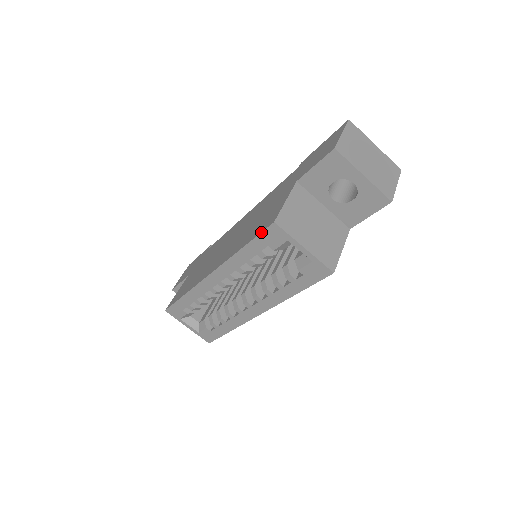
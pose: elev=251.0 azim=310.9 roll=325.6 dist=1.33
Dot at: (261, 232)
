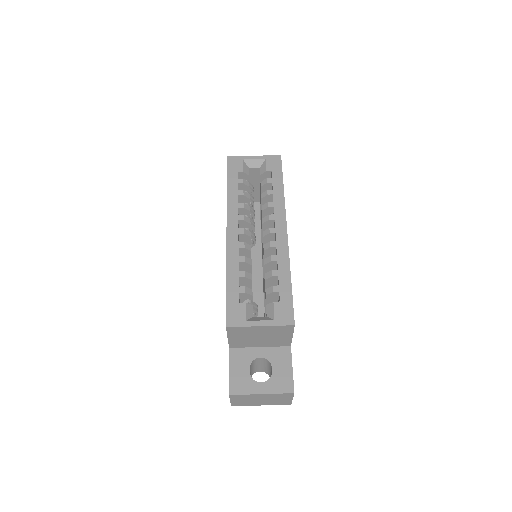
Dot at: (227, 168)
